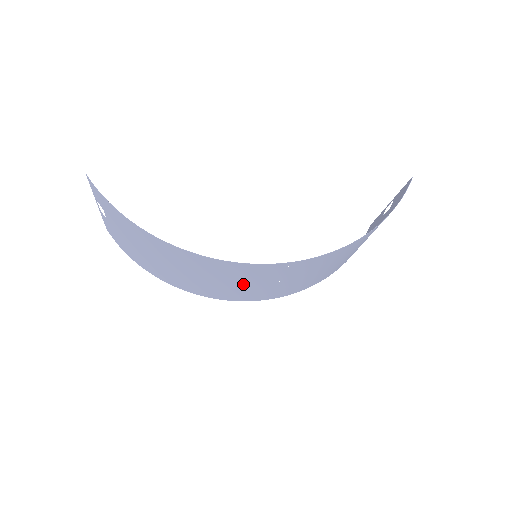
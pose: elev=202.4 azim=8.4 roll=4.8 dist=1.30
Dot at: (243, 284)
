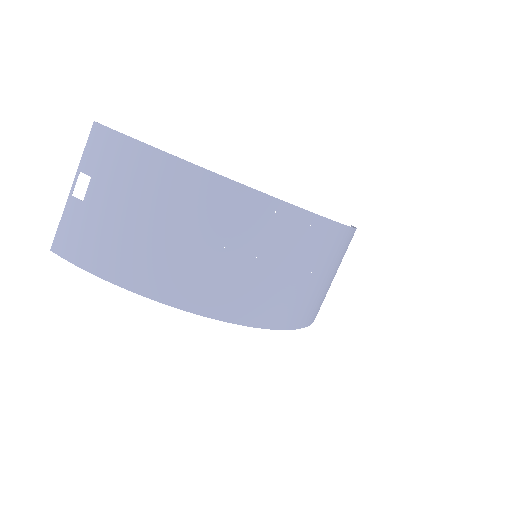
Dot at: (259, 263)
